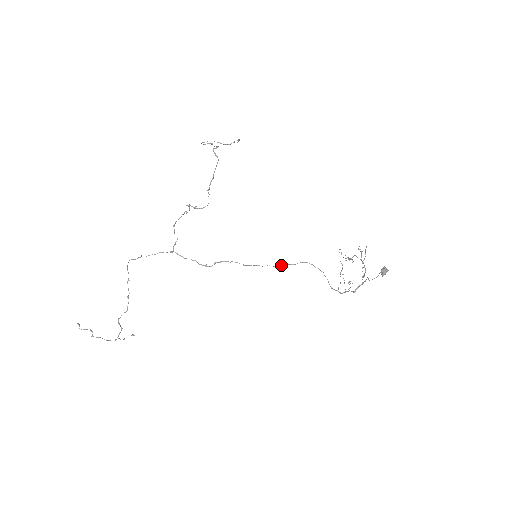
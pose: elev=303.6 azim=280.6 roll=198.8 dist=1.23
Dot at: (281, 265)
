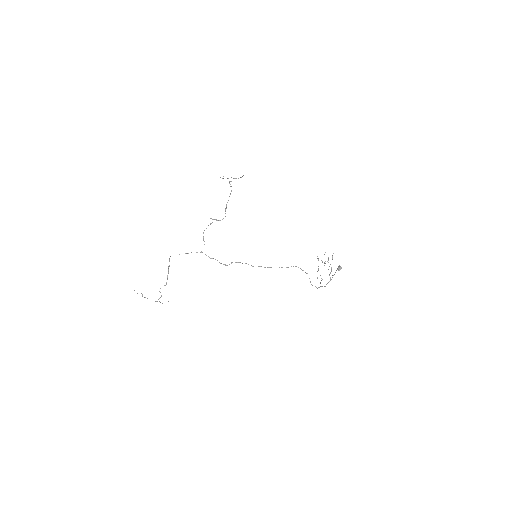
Dot at: occluded
